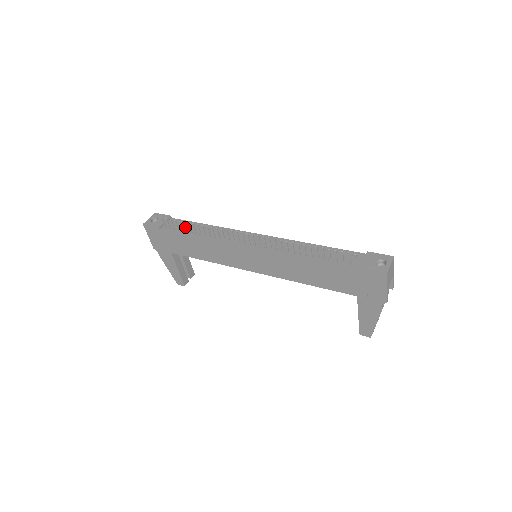
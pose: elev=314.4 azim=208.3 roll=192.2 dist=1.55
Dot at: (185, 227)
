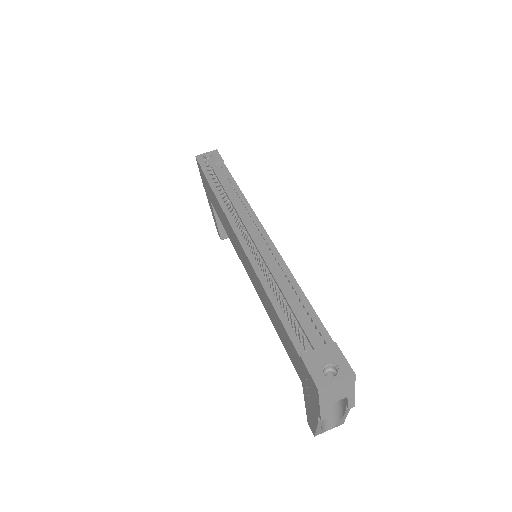
Dot at: (215, 181)
